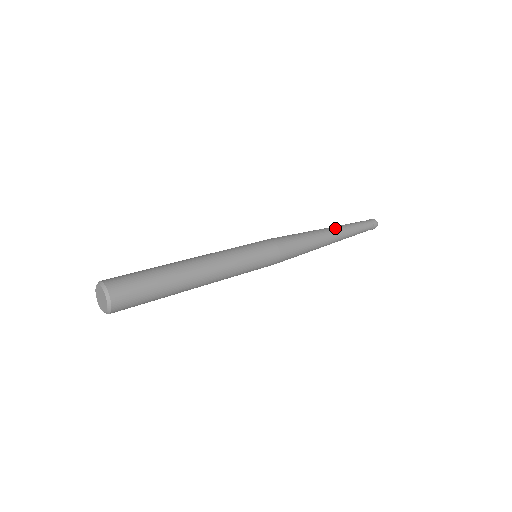
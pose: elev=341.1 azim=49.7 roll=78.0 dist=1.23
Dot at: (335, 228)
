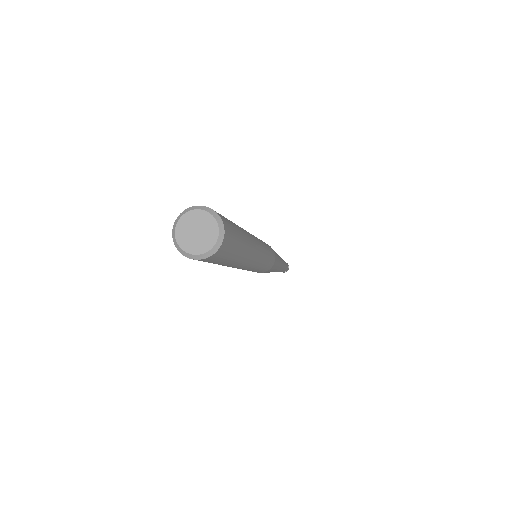
Dot at: occluded
